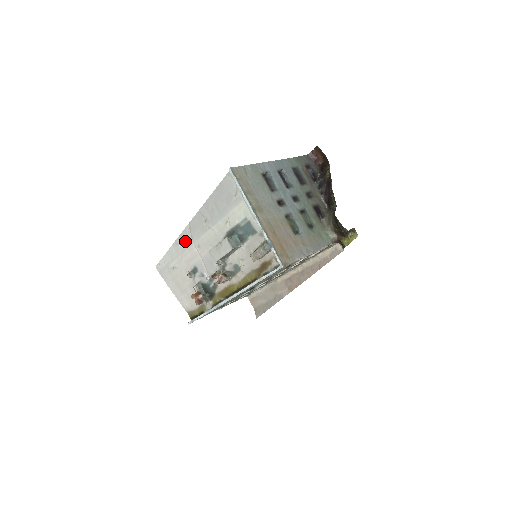
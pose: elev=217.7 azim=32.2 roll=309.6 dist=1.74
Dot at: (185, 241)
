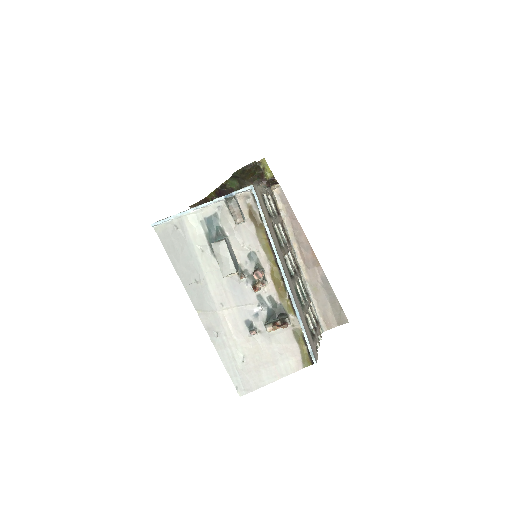
Dot at: (214, 325)
